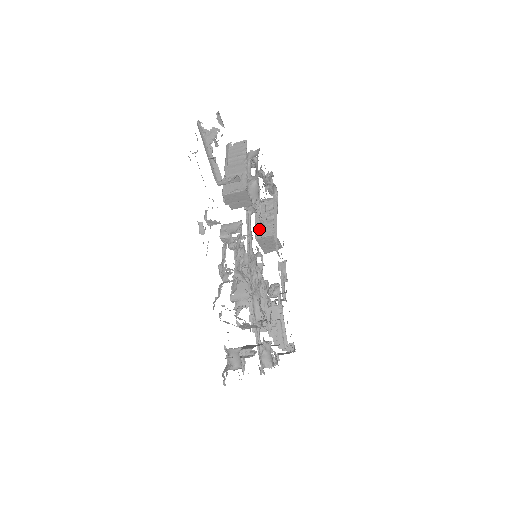
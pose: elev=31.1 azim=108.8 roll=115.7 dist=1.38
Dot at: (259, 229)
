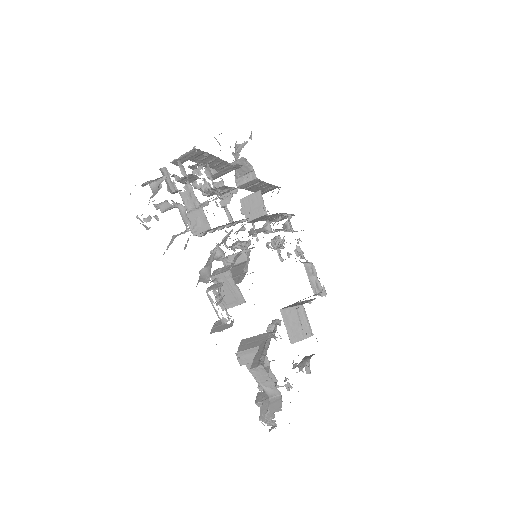
Dot at: (288, 306)
